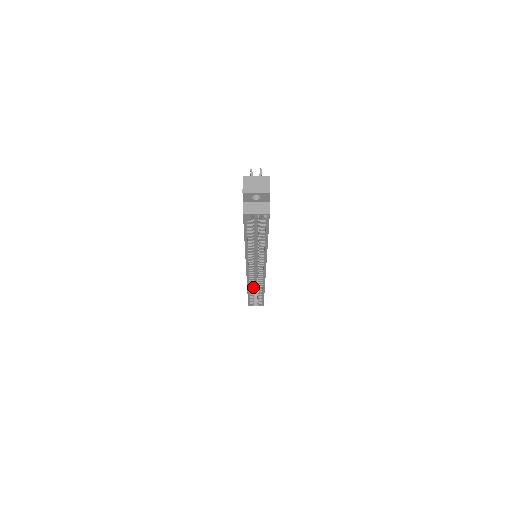
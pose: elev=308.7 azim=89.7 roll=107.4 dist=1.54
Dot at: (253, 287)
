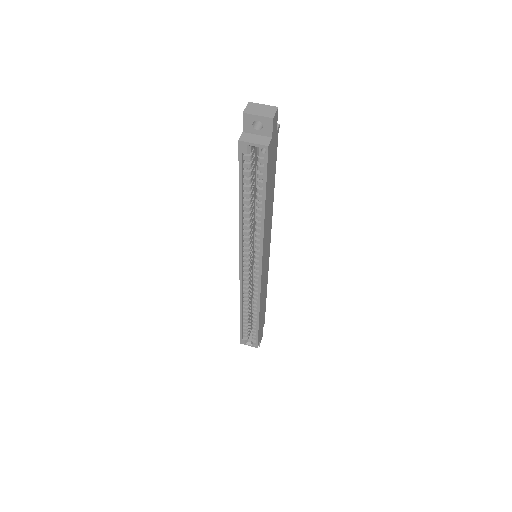
Dot at: (247, 306)
